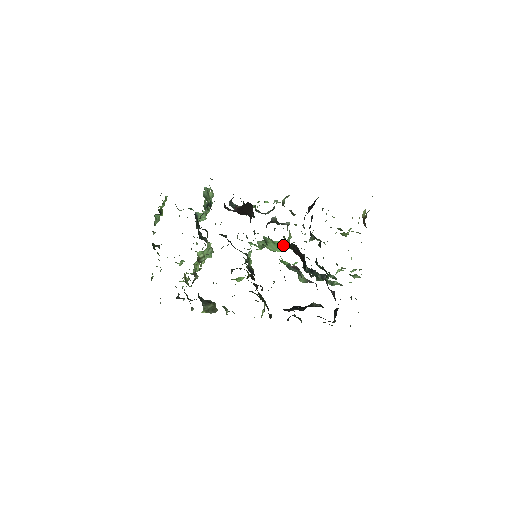
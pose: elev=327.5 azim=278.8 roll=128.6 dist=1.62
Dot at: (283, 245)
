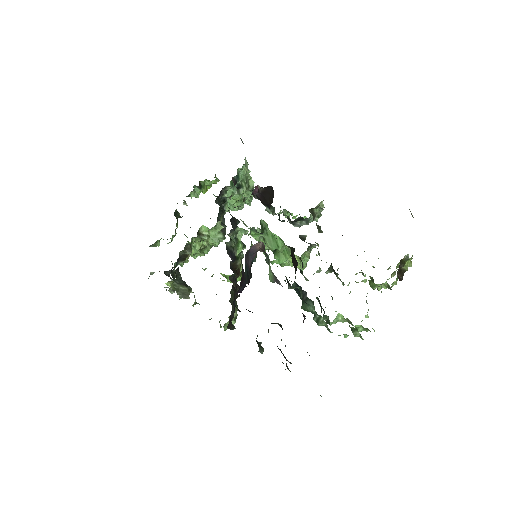
Dot at: (288, 253)
